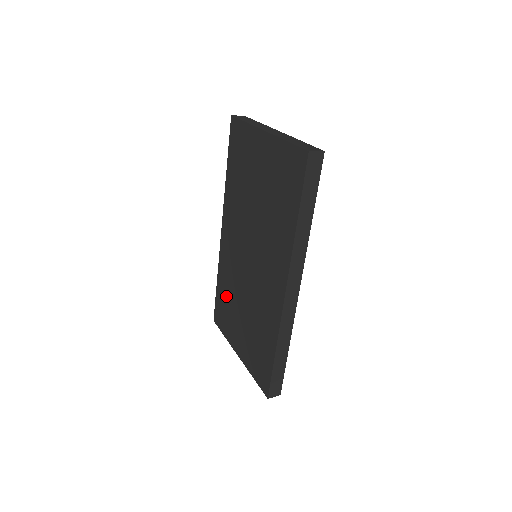
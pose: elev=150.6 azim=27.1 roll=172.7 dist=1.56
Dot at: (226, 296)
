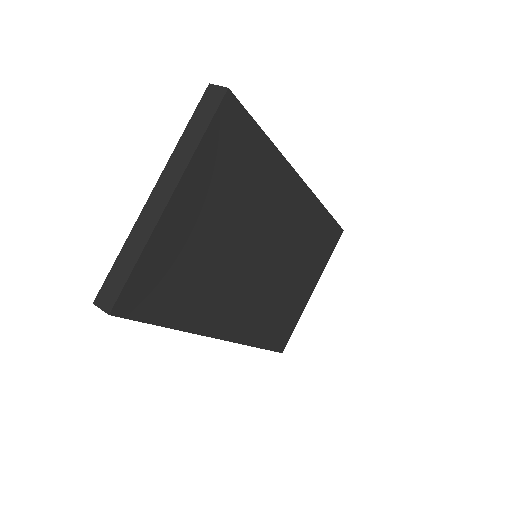
Dot at: occluded
